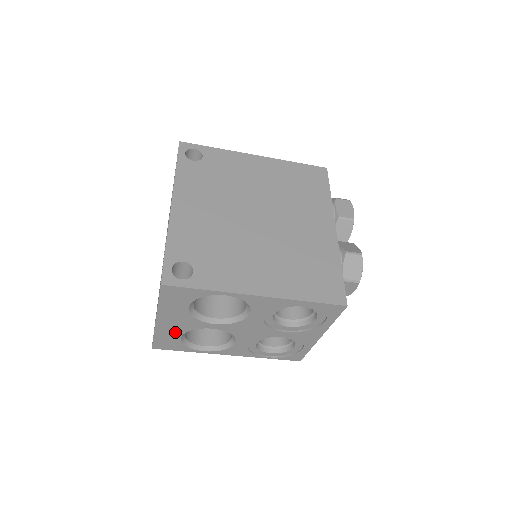
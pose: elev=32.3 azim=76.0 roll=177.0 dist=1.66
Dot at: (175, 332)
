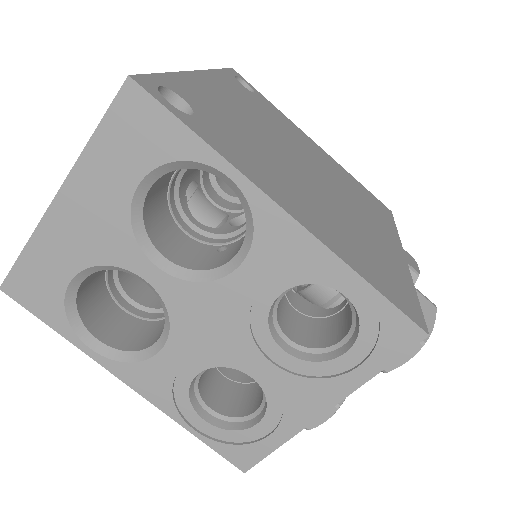
Dot at: (70, 256)
